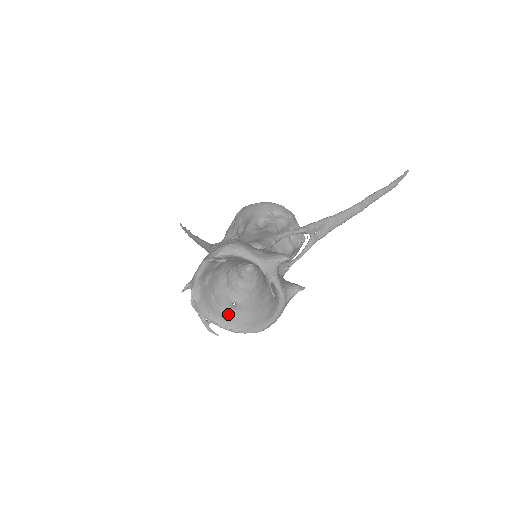
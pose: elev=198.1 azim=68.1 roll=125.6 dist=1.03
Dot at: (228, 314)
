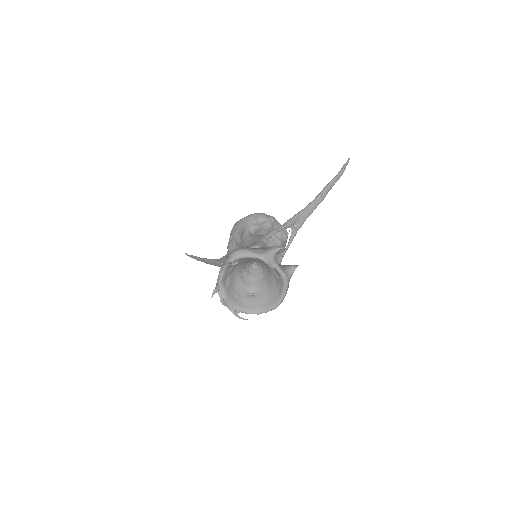
Dot at: (250, 303)
